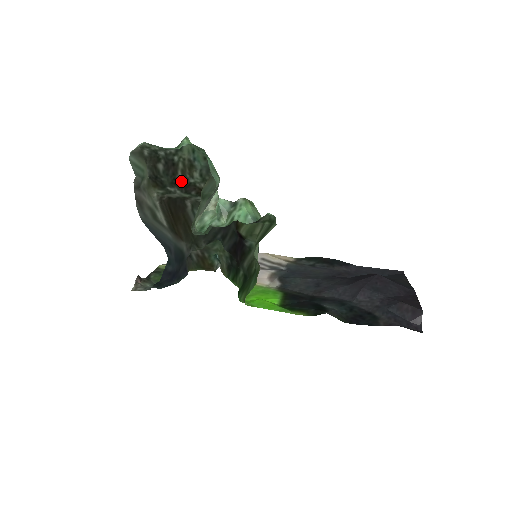
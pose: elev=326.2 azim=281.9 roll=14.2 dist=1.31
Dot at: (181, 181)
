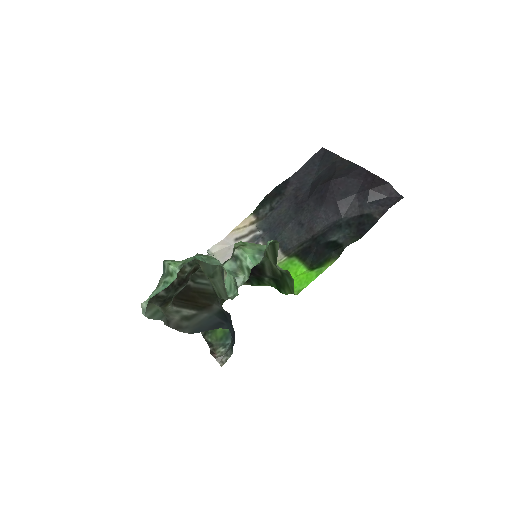
Dot at: (179, 282)
